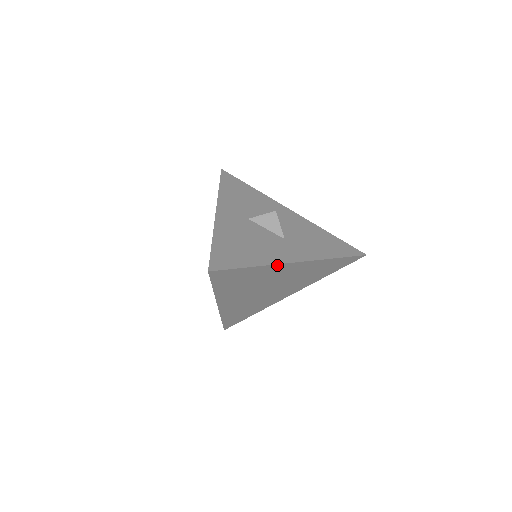
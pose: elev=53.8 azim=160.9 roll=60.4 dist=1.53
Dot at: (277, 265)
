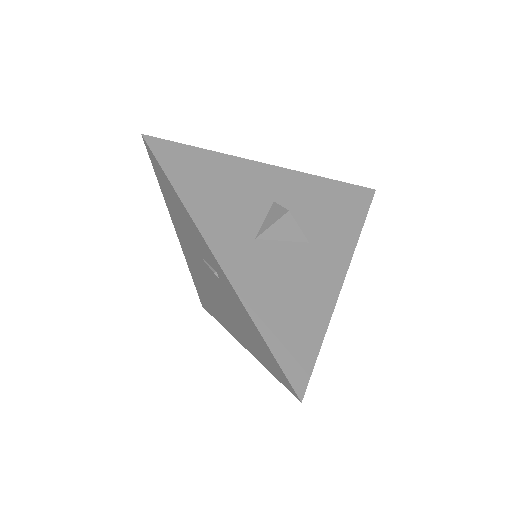
Dot at: (333, 303)
